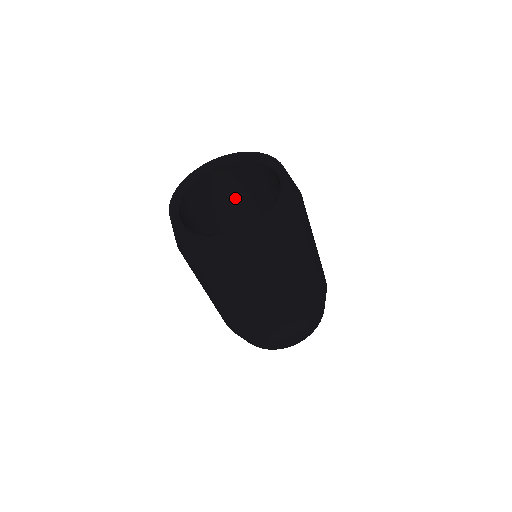
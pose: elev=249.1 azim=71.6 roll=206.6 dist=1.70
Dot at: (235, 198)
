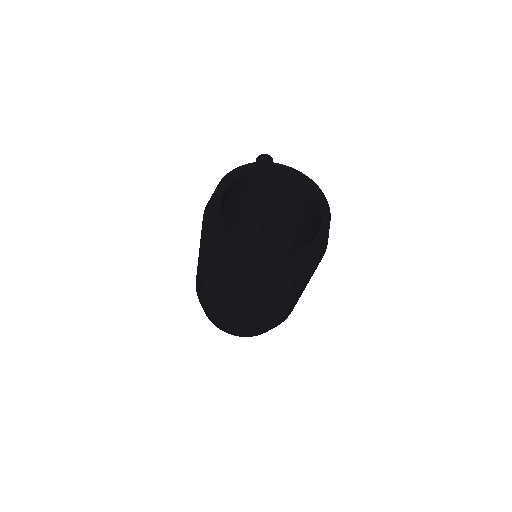
Dot at: (260, 198)
